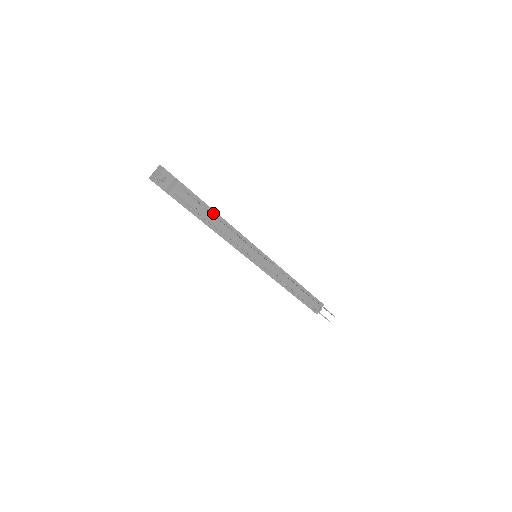
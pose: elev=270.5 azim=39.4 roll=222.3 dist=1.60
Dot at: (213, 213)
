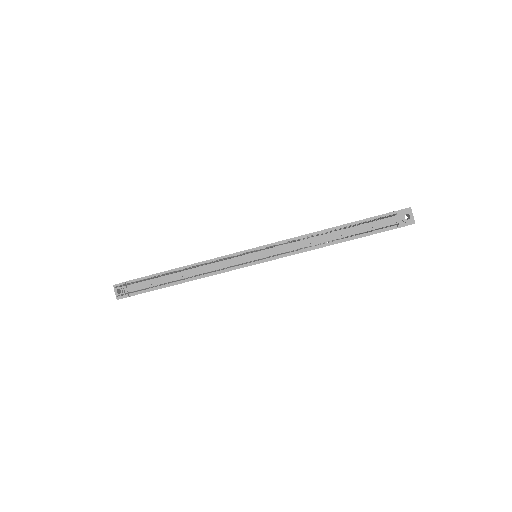
Dot at: occluded
